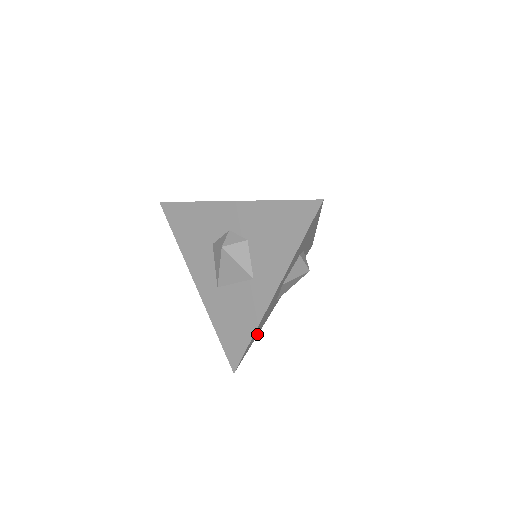
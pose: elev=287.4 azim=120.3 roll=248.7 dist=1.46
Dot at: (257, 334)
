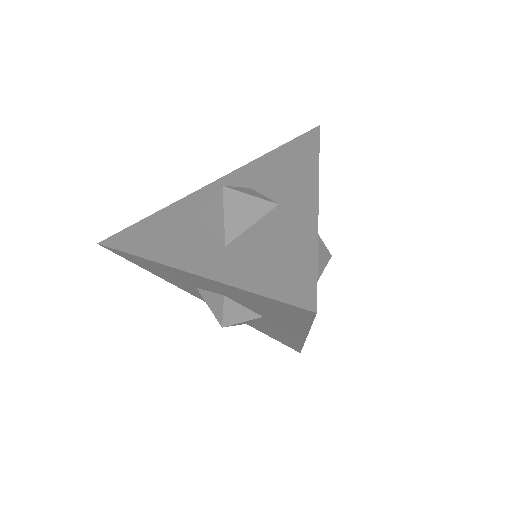
Dot at: occluded
